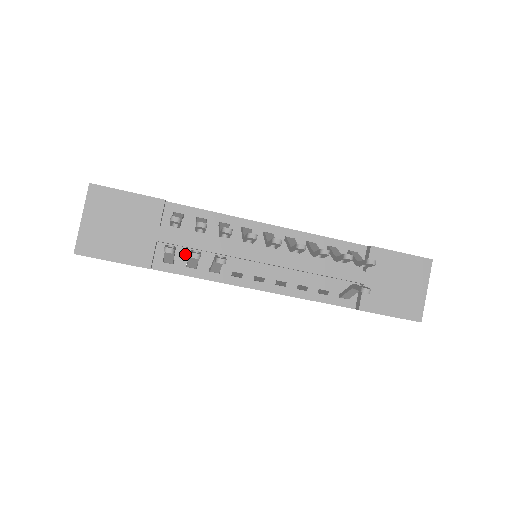
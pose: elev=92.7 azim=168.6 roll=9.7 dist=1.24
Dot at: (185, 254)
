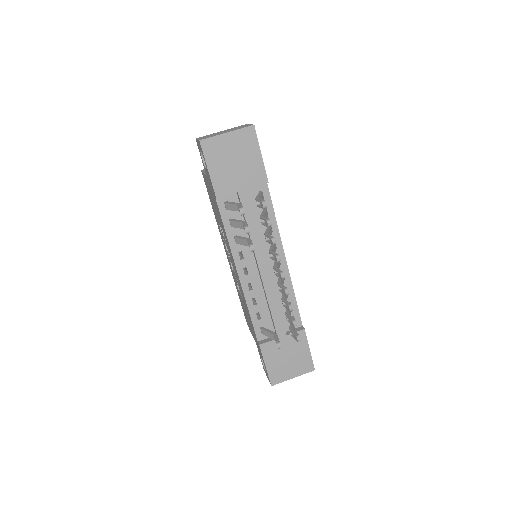
Dot at: (237, 214)
